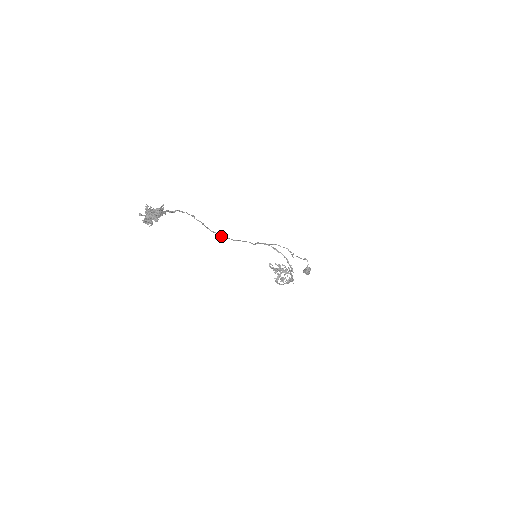
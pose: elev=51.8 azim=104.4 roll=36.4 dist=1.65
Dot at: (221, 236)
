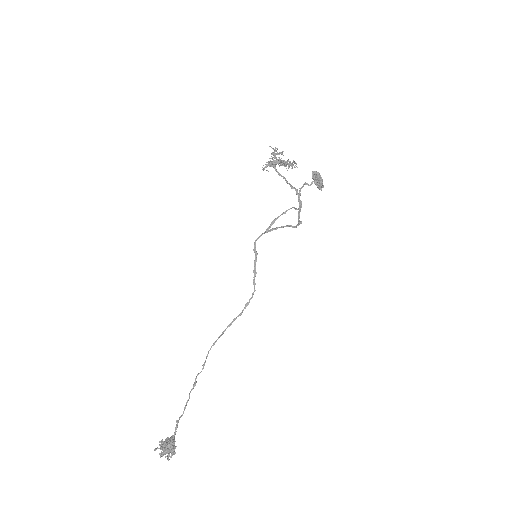
Dot at: (222, 334)
